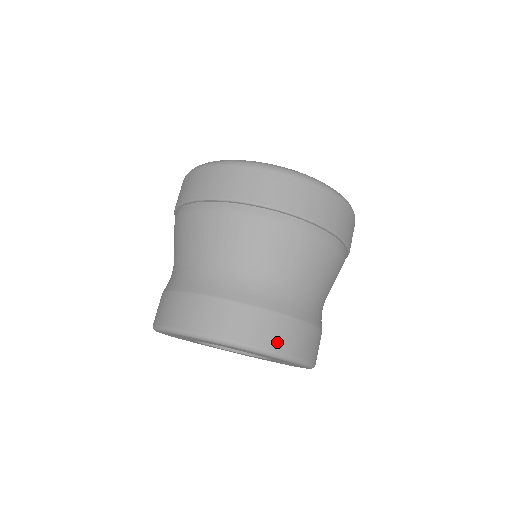
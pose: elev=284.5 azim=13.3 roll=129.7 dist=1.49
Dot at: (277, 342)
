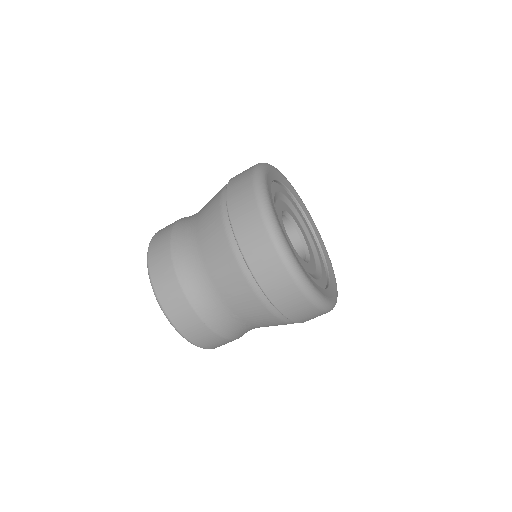
Dot at: (169, 305)
